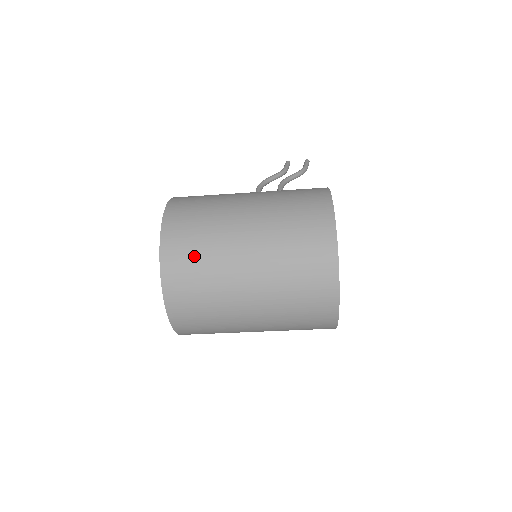
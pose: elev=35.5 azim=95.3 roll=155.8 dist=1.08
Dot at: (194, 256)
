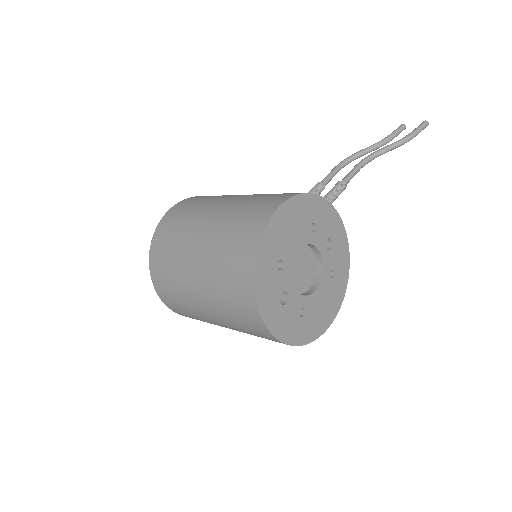
Dot at: (166, 260)
